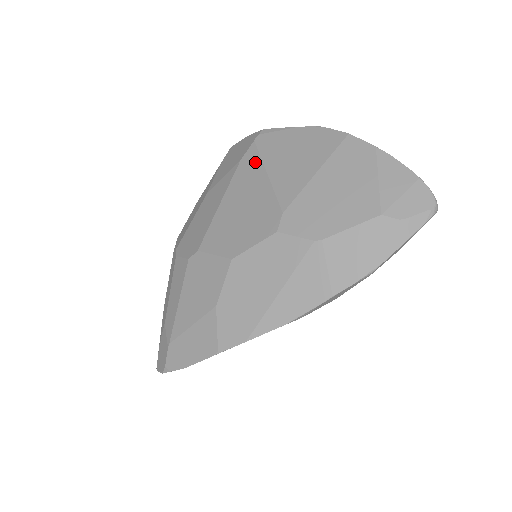
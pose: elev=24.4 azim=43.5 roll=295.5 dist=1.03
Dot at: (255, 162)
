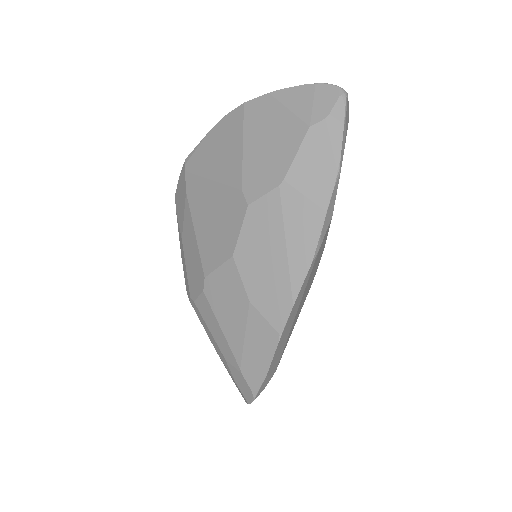
Dot at: (196, 182)
